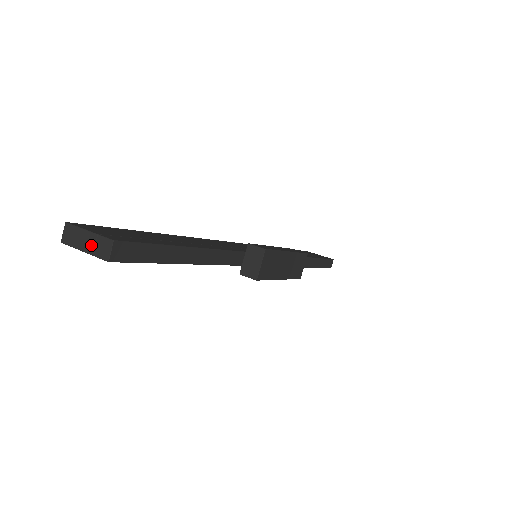
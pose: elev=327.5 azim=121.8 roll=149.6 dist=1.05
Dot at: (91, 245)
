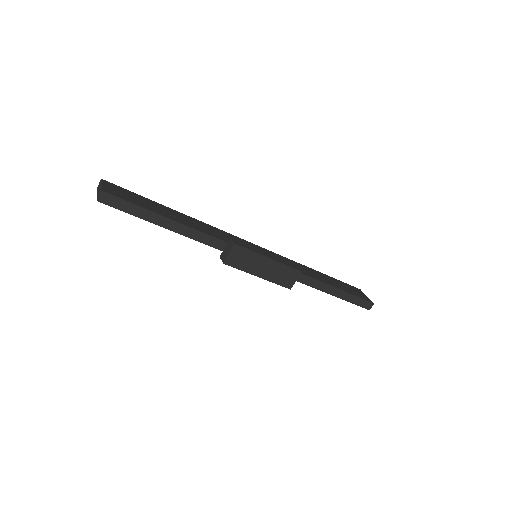
Dot at: (99, 192)
